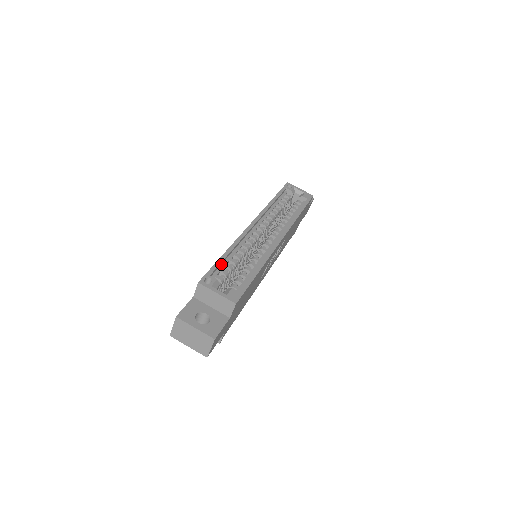
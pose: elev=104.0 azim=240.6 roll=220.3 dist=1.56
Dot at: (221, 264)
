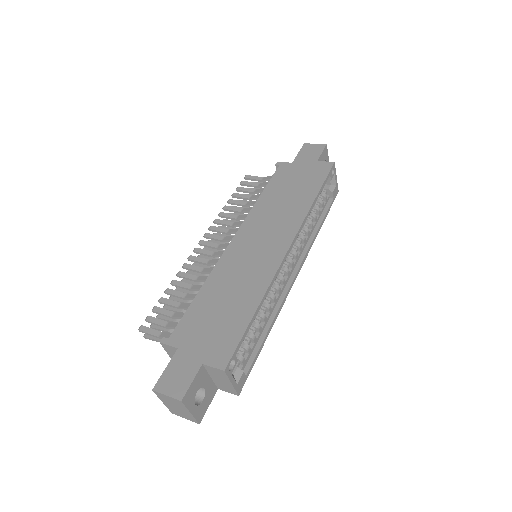
Dot at: (246, 325)
